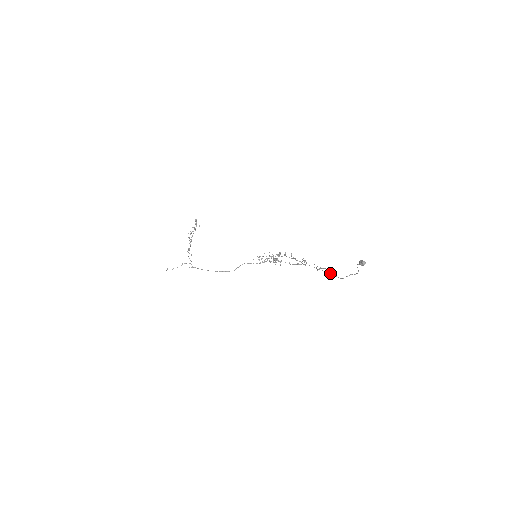
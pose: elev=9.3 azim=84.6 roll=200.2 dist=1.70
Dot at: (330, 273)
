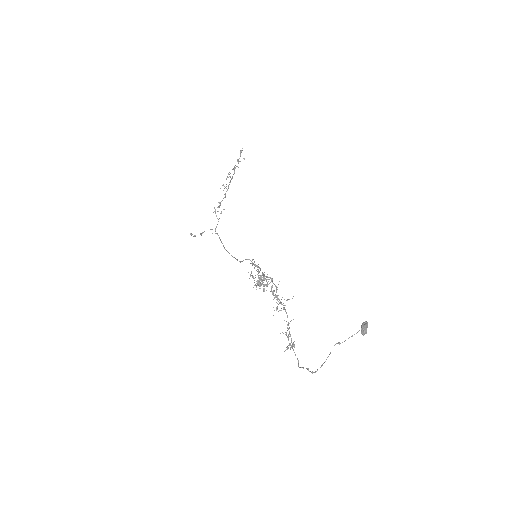
Dot at: (293, 346)
